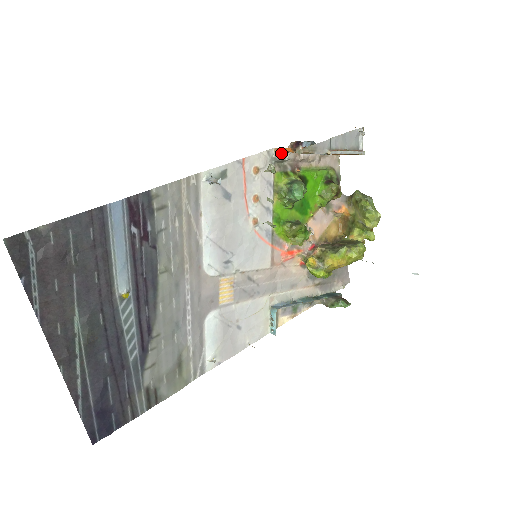
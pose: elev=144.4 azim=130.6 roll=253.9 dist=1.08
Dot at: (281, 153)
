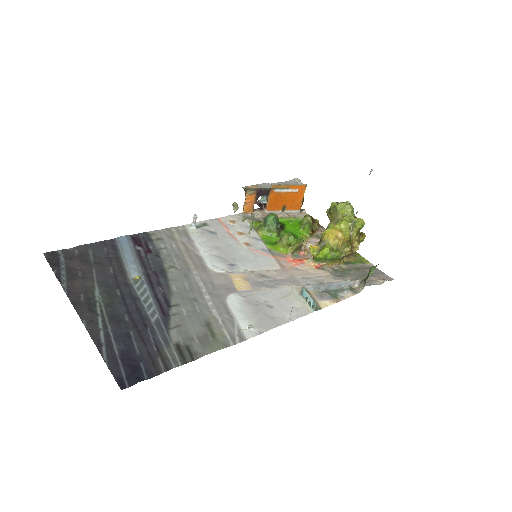
Dot at: (249, 213)
